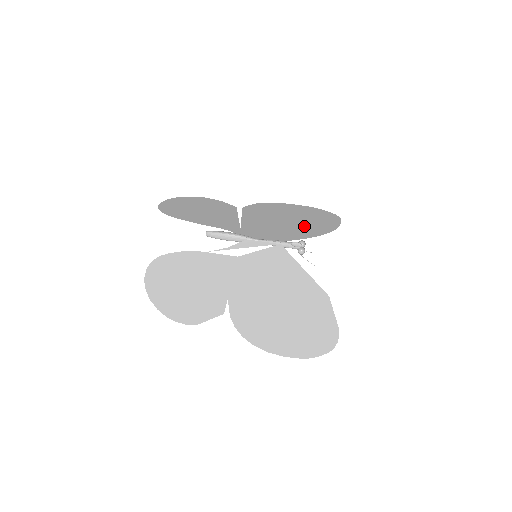
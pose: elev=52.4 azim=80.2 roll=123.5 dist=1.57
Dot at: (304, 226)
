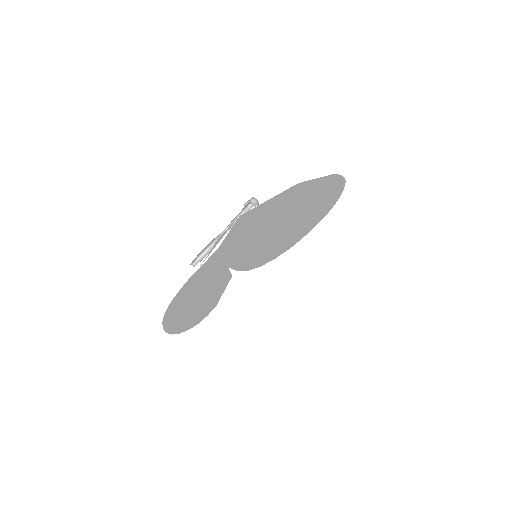
Dot at: occluded
